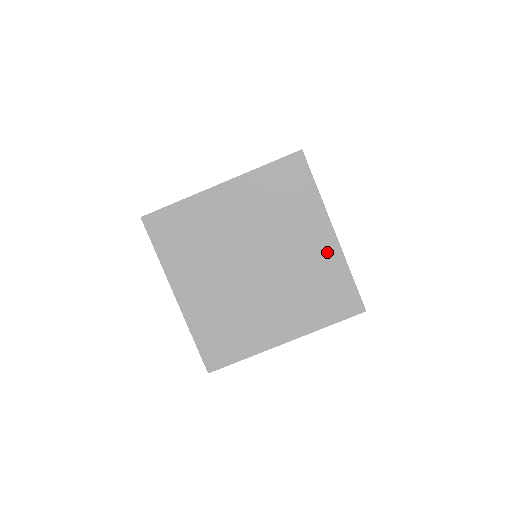
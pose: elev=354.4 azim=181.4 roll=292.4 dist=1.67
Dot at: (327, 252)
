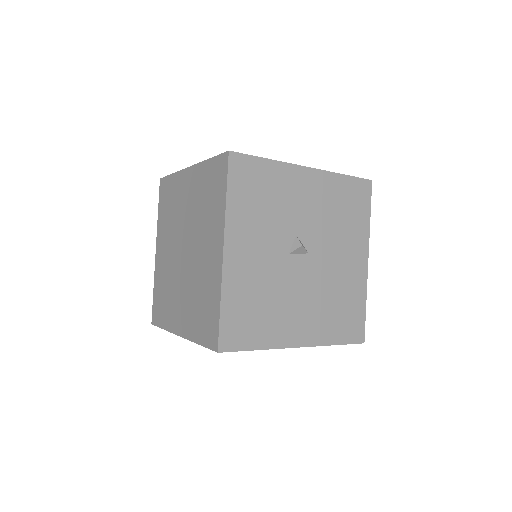
Dot at: (215, 269)
